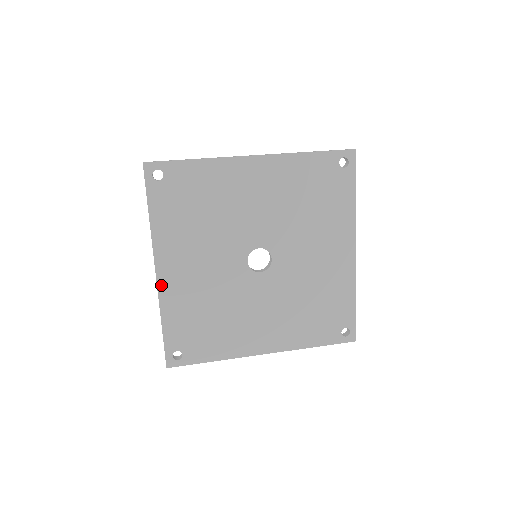
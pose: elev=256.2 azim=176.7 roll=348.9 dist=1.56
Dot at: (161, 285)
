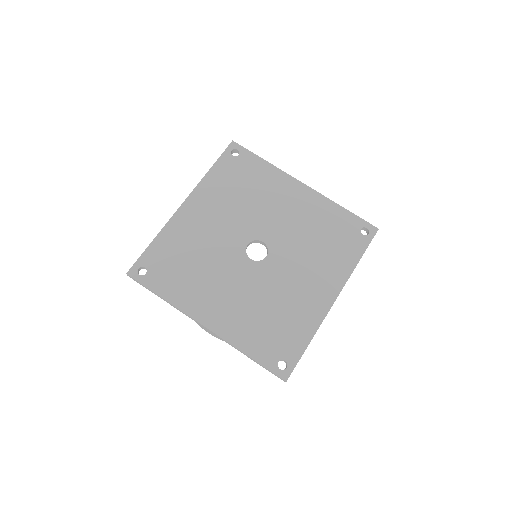
Dot at: (217, 331)
